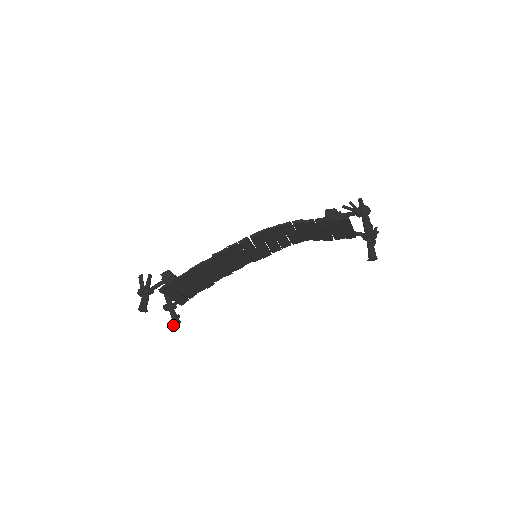
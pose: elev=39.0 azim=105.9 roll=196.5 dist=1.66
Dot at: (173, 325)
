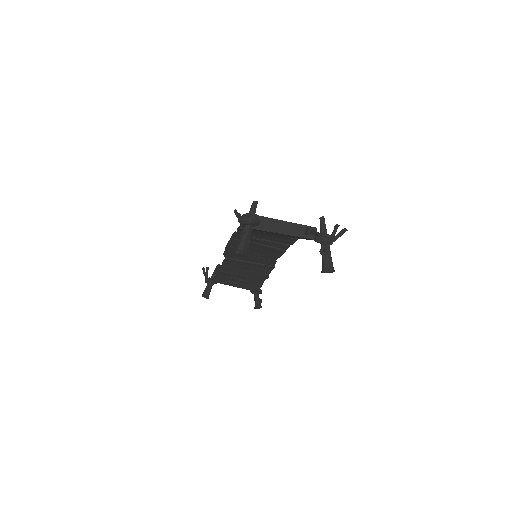
Dot at: (255, 308)
